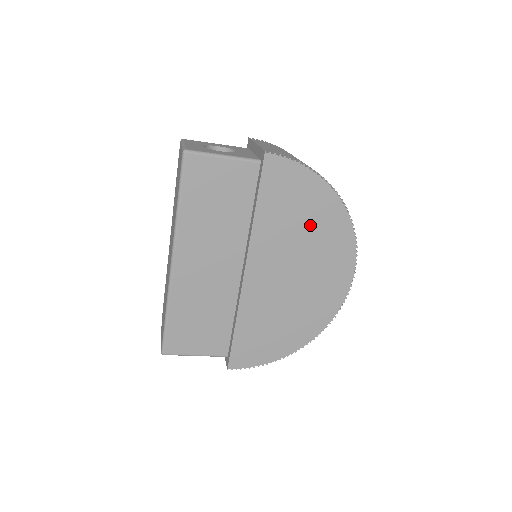
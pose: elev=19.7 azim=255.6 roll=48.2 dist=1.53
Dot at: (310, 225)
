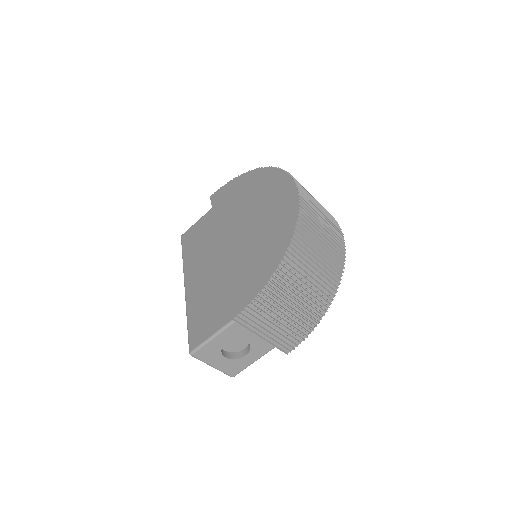
Dot at: (247, 193)
